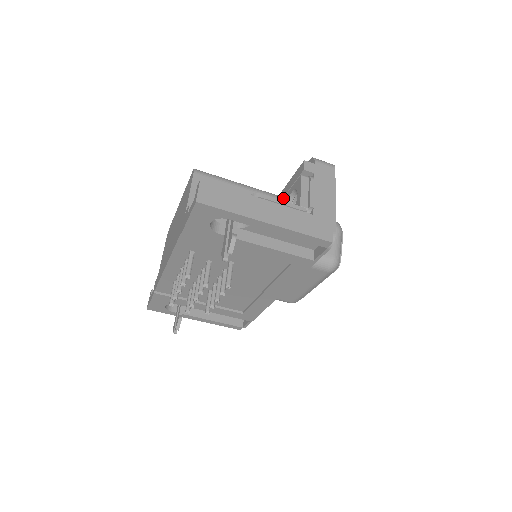
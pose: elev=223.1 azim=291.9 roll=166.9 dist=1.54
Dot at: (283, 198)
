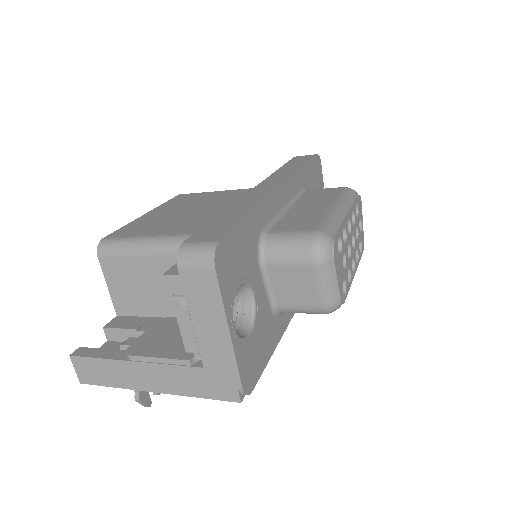
Dot at: occluded
